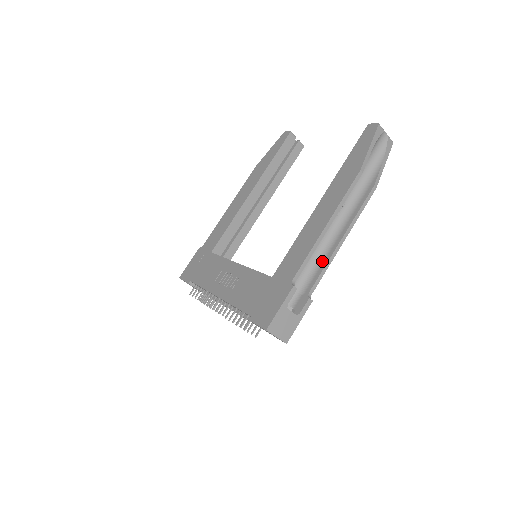
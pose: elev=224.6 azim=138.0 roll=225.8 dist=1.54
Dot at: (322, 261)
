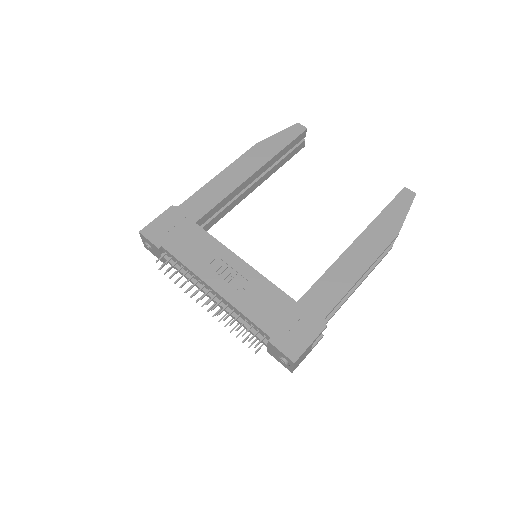
Dot at: occluded
